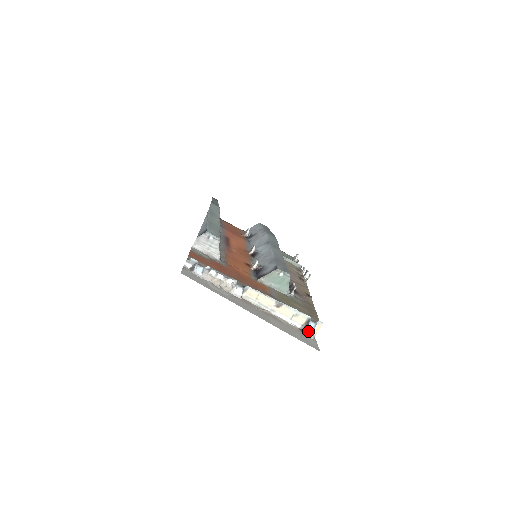
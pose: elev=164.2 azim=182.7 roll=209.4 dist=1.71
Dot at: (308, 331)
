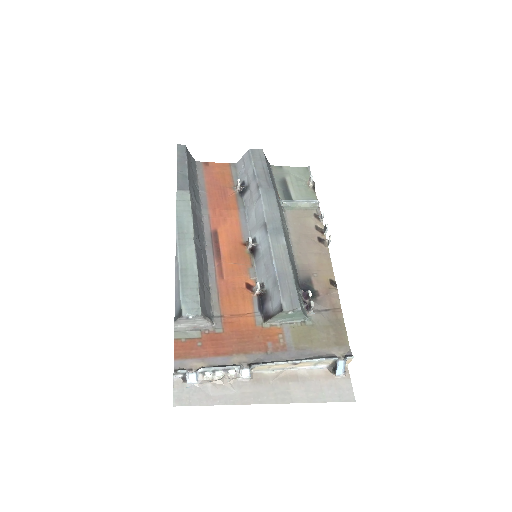
Dot at: (338, 372)
